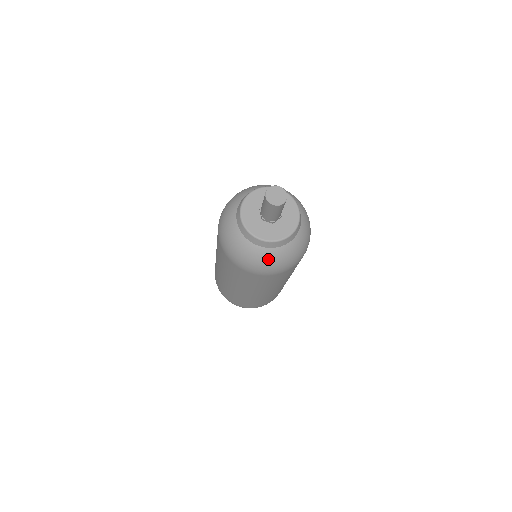
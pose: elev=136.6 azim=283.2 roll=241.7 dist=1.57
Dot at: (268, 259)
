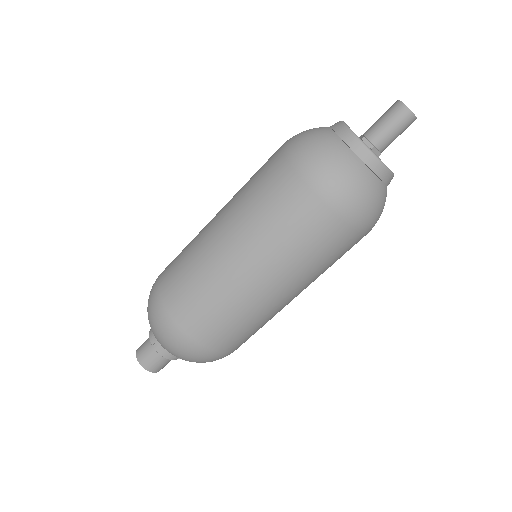
Dot at: (381, 200)
